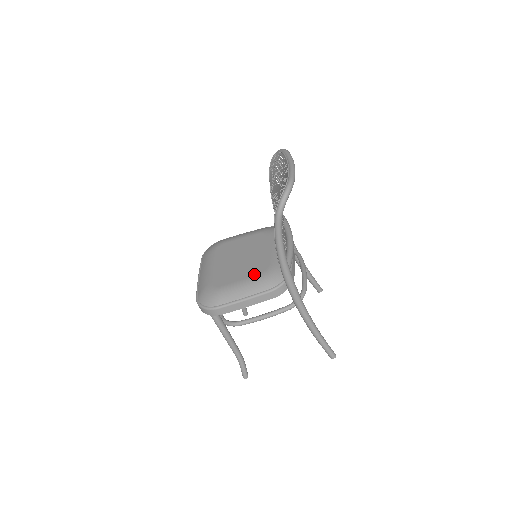
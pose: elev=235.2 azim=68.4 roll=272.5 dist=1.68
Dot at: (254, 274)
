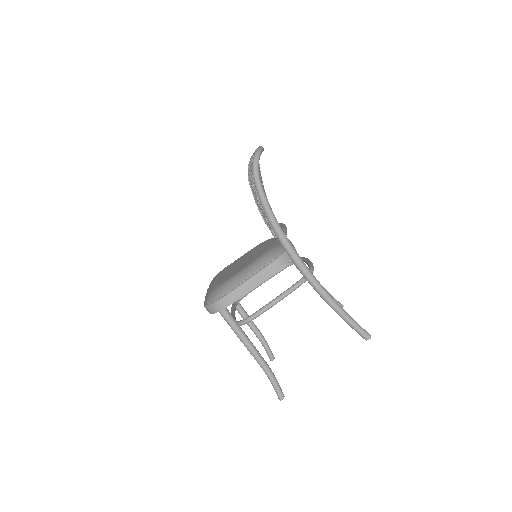
Dot at: (255, 259)
